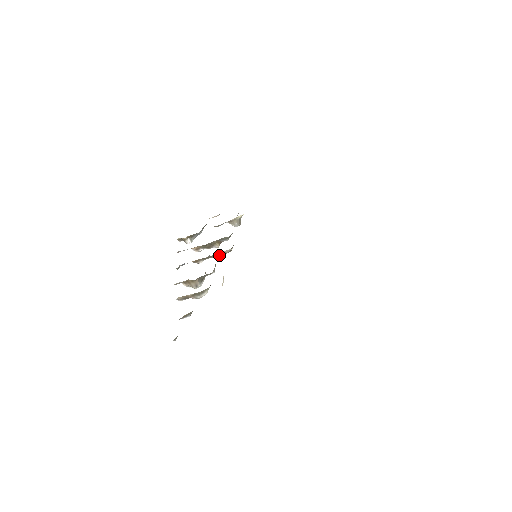
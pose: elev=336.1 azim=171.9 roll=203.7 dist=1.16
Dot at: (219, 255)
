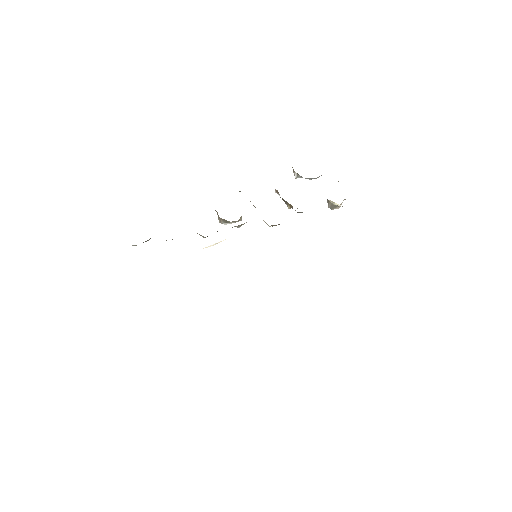
Dot at: occluded
